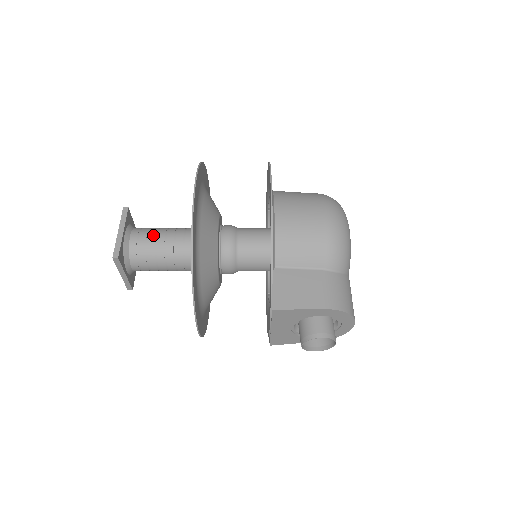
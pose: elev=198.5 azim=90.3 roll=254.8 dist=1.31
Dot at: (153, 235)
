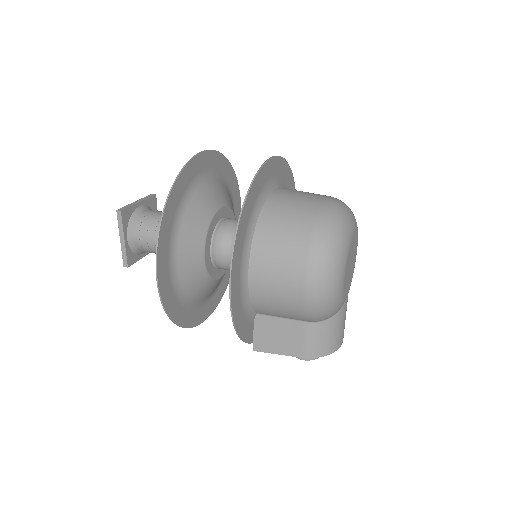
Dot at: (152, 239)
